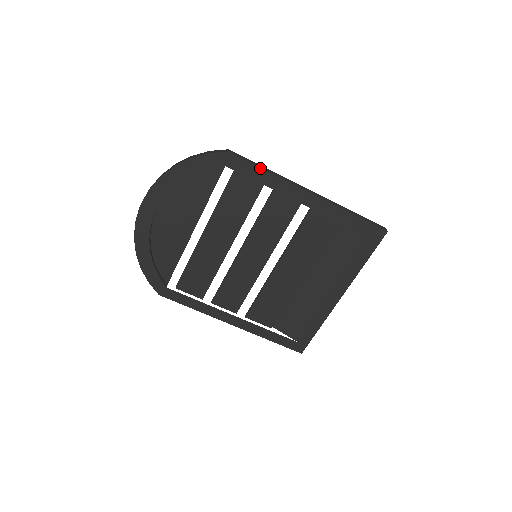
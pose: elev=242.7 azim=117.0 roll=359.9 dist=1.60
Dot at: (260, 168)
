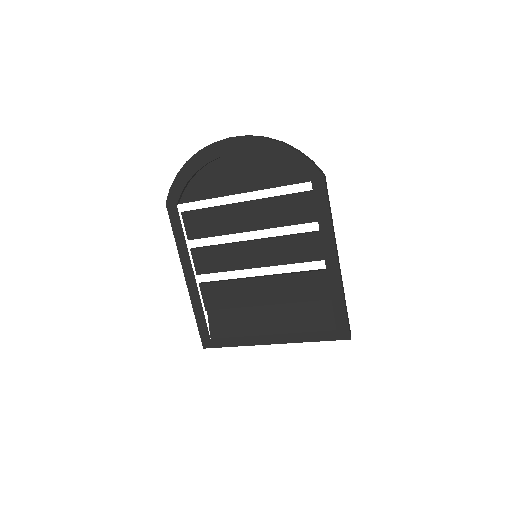
Dot at: (329, 209)
